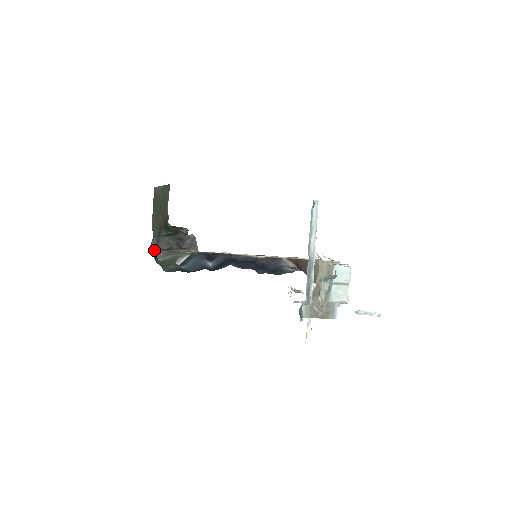
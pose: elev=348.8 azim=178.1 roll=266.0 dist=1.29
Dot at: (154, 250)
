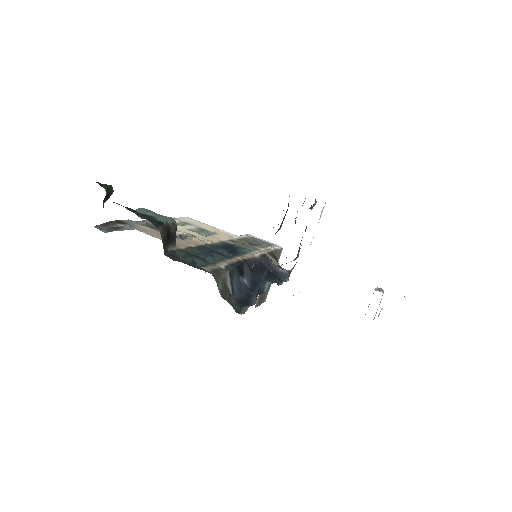
Dot at: occluded
